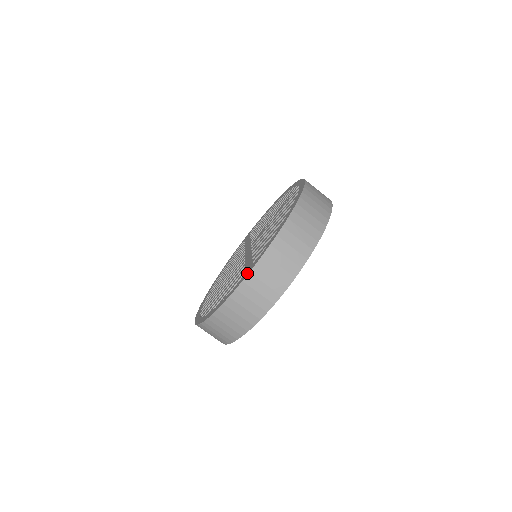
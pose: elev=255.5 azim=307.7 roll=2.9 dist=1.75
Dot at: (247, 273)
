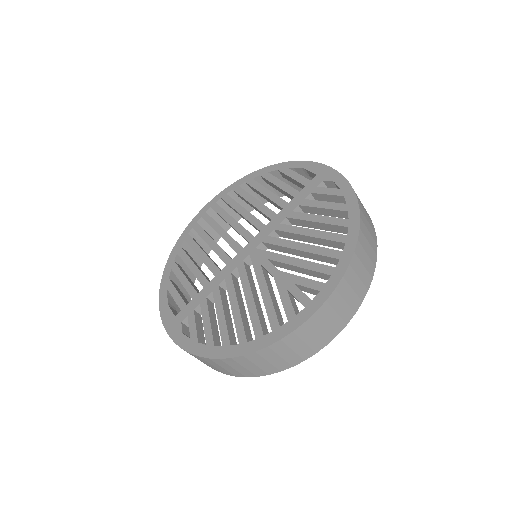
Dot at: (168, 326)
